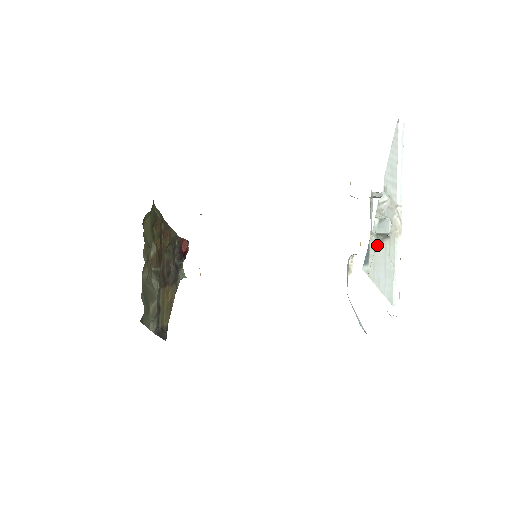
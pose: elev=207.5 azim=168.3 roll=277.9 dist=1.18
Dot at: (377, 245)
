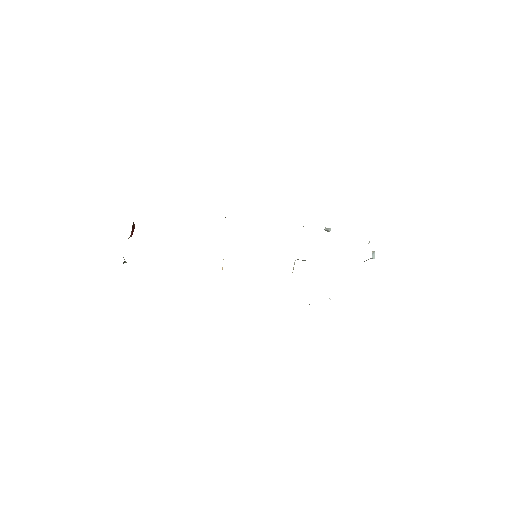
Dot at: occluded
